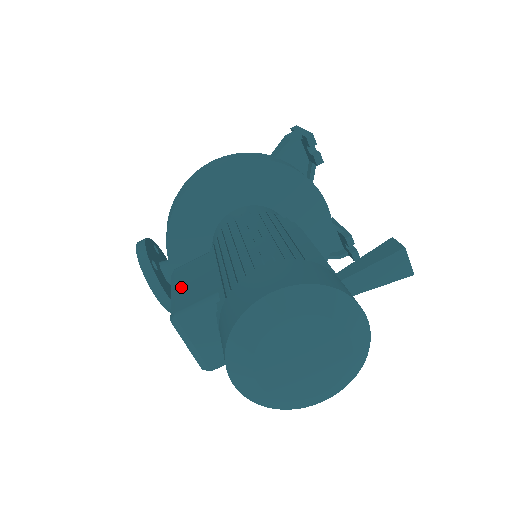
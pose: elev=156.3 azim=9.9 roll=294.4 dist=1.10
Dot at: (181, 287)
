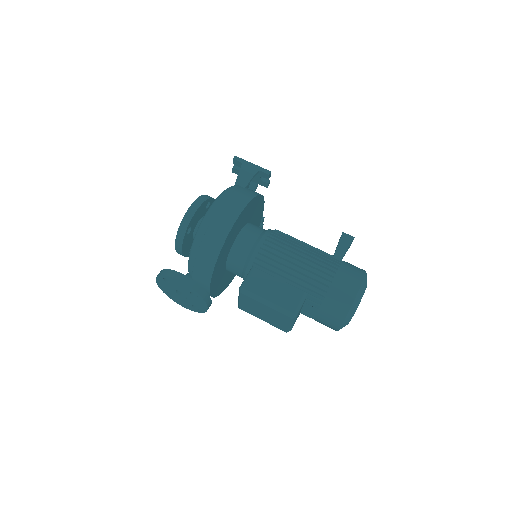
Dot at: (272, 297)
